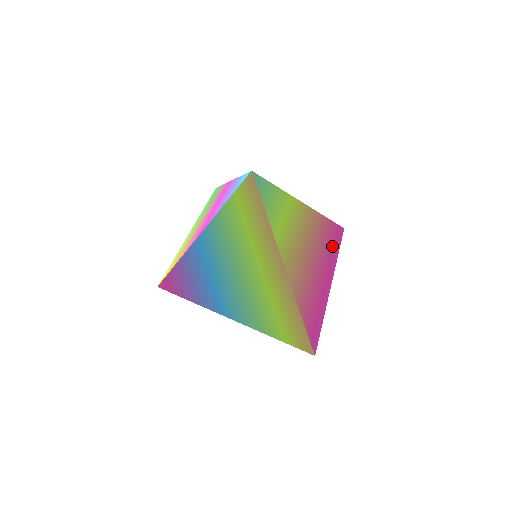
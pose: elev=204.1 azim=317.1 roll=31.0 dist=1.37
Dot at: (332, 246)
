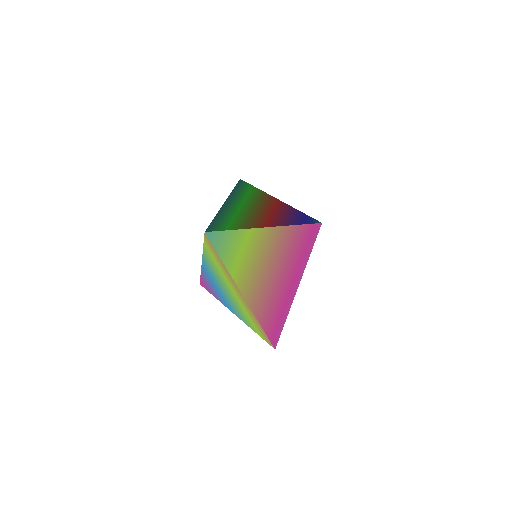
Dot at: (302, 250)
